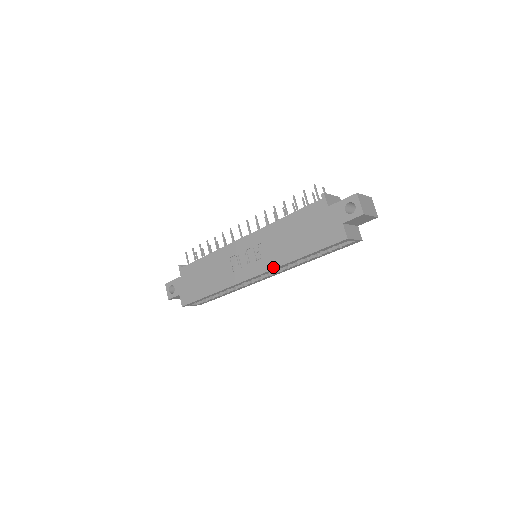
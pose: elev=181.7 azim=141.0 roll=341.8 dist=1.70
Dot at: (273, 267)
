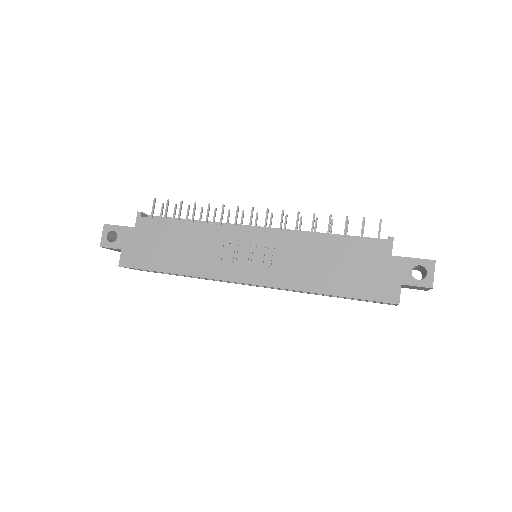
Dot at: (283, 286)
